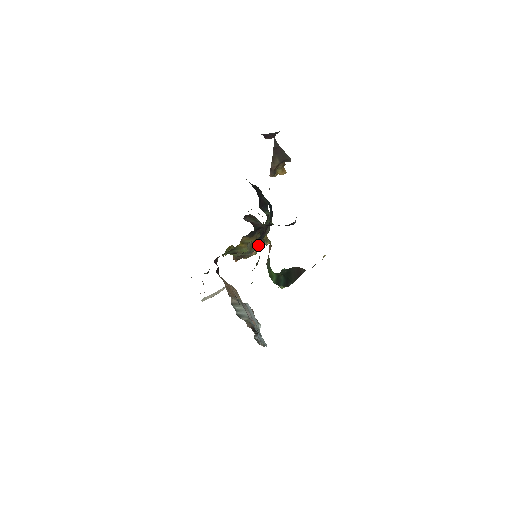
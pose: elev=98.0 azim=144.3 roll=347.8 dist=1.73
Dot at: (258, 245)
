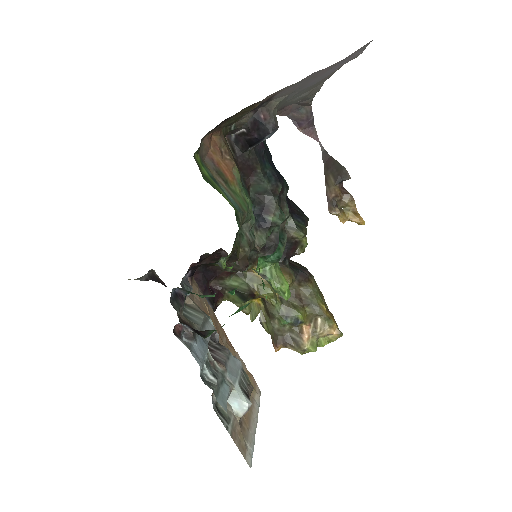
Dot at: (255, 229)
